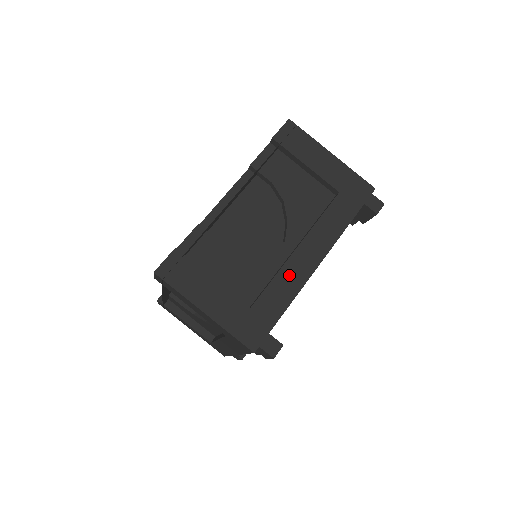
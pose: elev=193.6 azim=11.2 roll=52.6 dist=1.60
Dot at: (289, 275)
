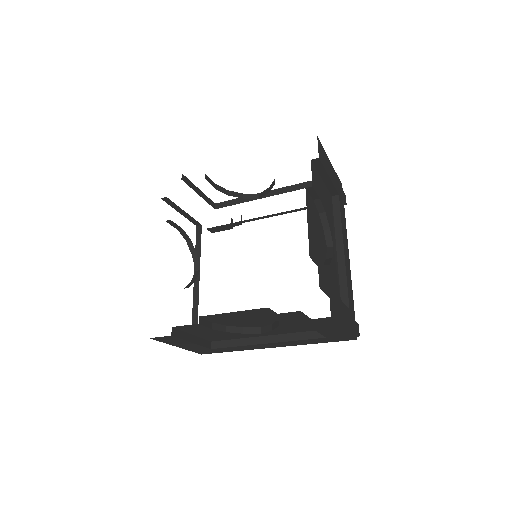
Dot at: (348, 273)
